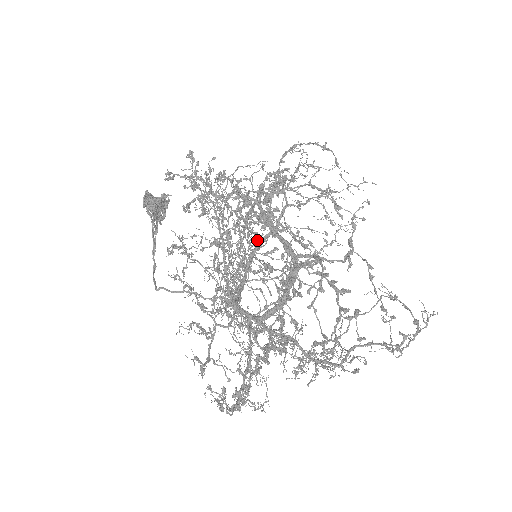
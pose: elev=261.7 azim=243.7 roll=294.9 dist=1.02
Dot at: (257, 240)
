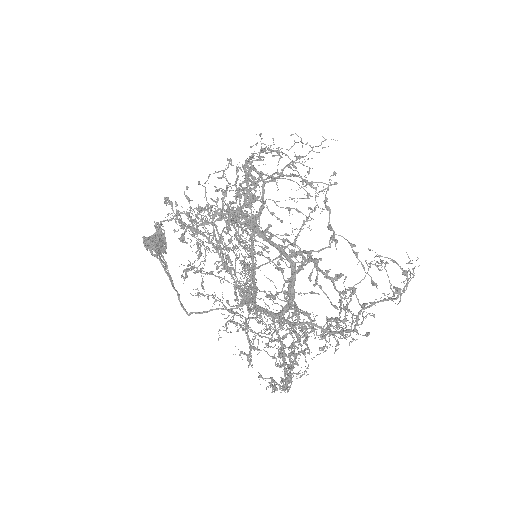
Dot at: occluded
